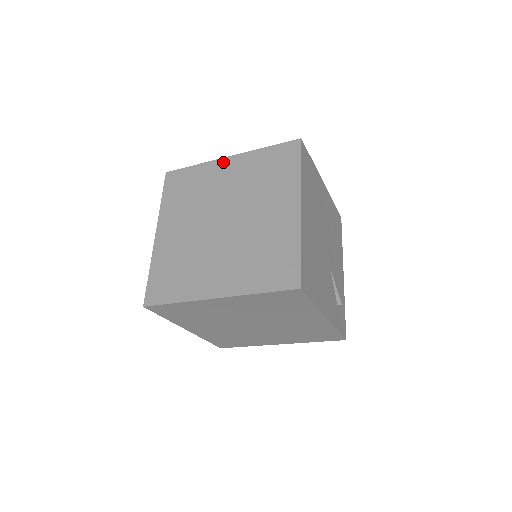
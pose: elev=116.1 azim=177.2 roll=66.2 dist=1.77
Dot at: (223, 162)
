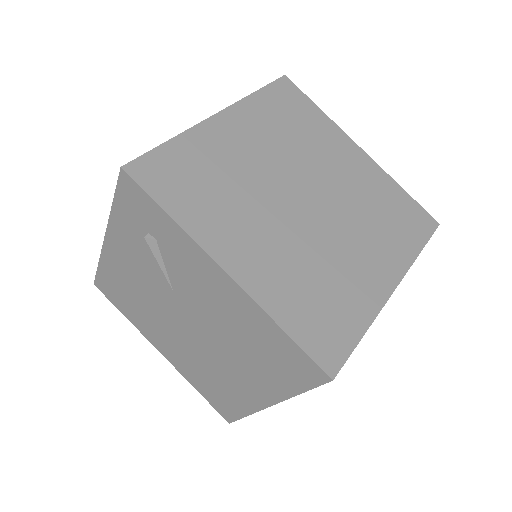
Dot at: (216, 123)
